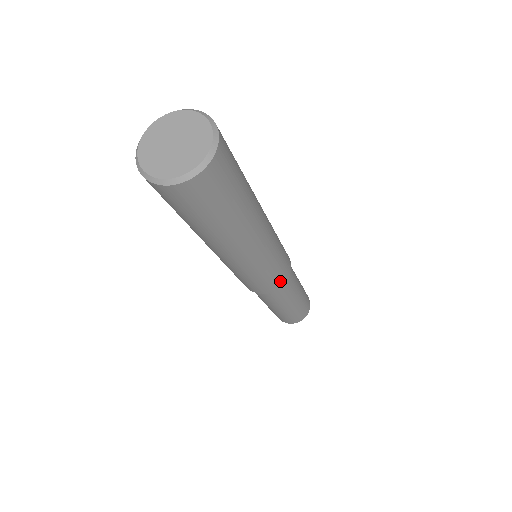
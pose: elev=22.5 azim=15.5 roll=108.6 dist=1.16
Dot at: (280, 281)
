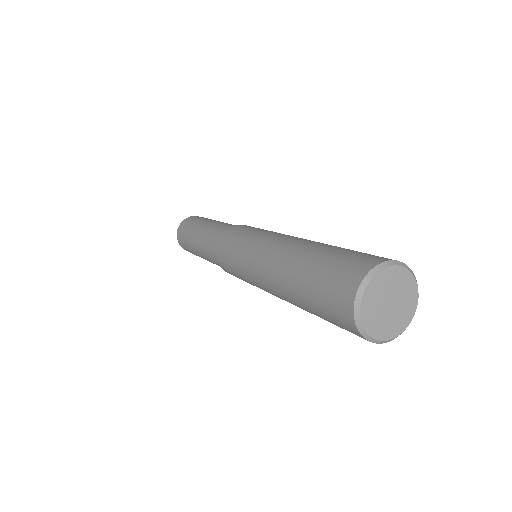
Dot at: occluded
